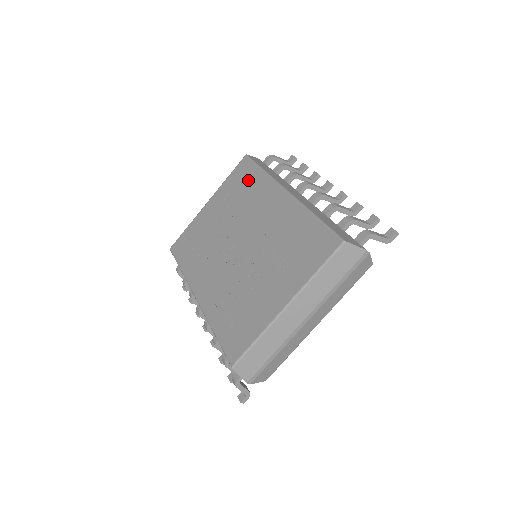
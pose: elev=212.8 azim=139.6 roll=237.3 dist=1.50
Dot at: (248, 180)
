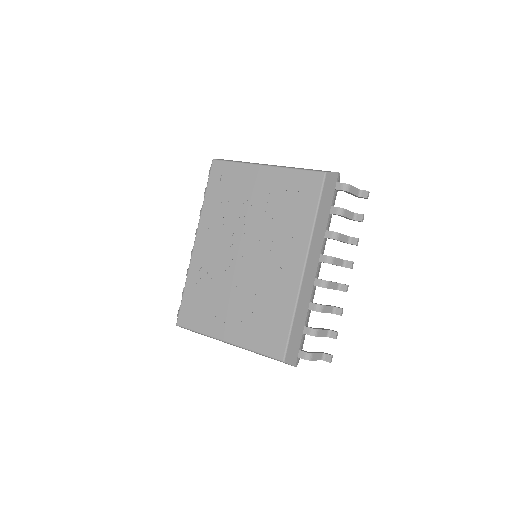
Dot at: (301, 205)
